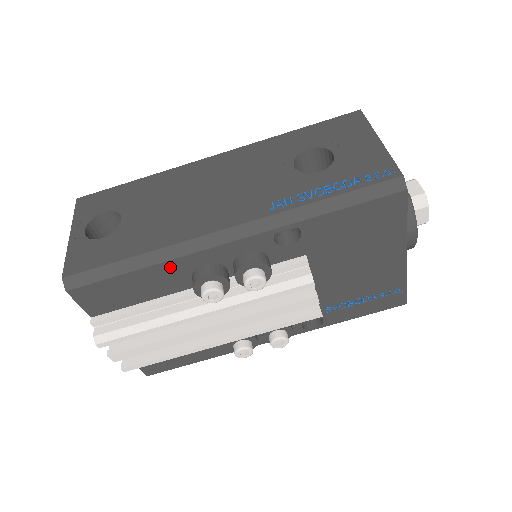
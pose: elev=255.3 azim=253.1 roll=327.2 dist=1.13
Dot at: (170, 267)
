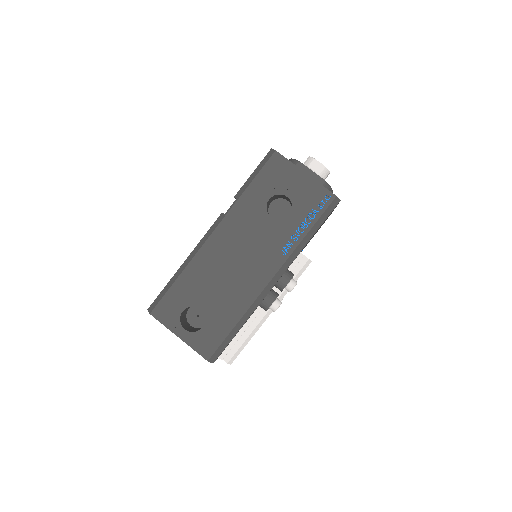
Dot at: (252, 313)
